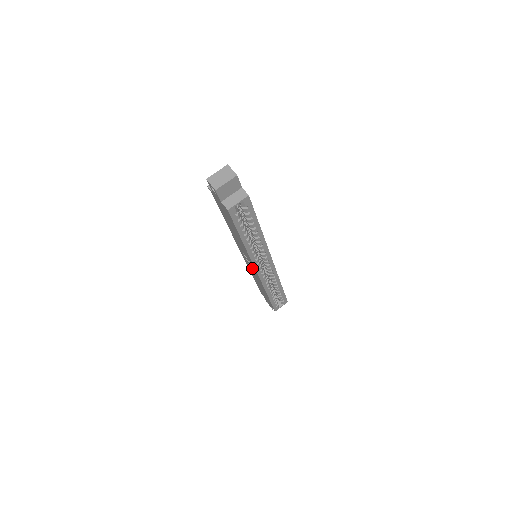
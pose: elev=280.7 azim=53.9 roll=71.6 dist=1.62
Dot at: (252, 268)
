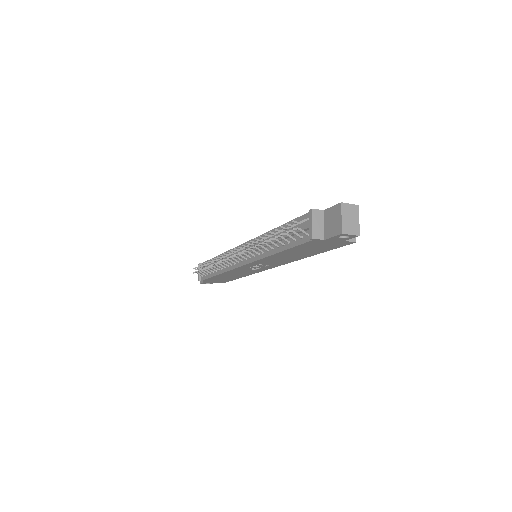
Dot at: (257, 269)
